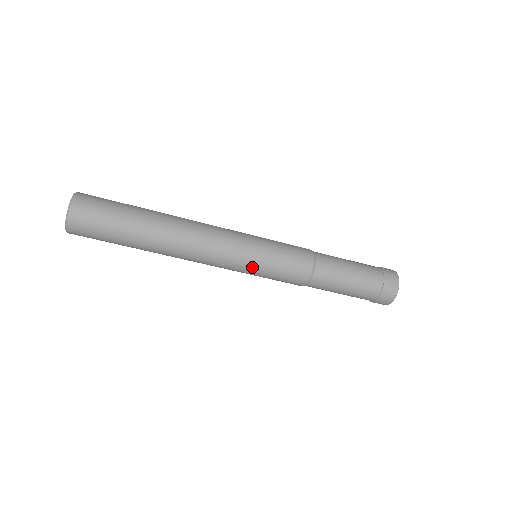
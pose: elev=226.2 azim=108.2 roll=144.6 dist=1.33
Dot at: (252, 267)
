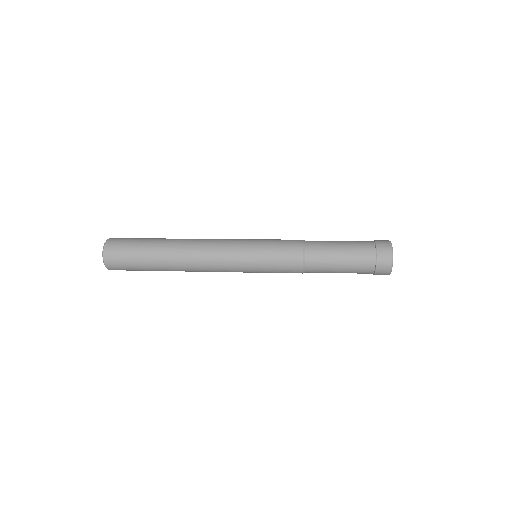
Dot at: occluded
